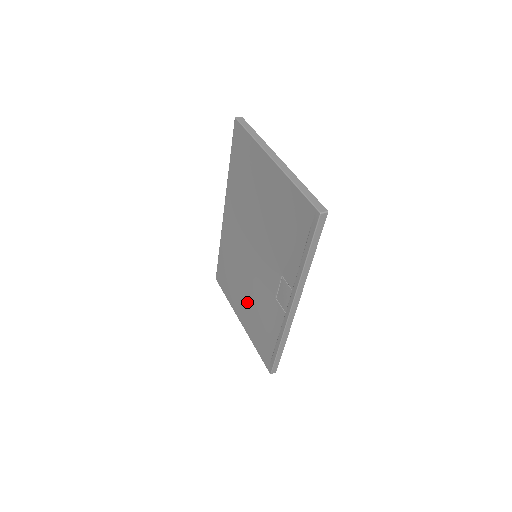
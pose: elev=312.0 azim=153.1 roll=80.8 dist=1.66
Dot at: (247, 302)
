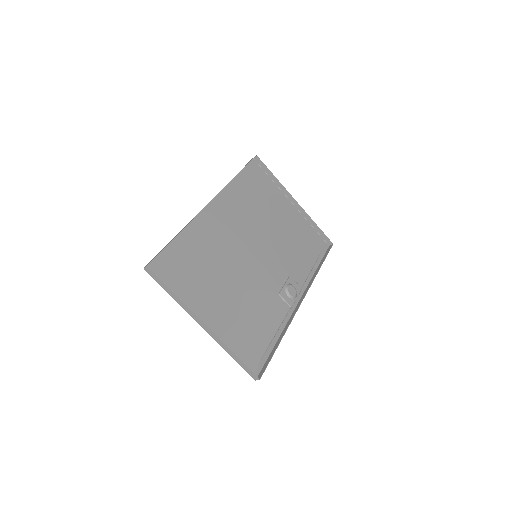
Dot at: (281, 224)
